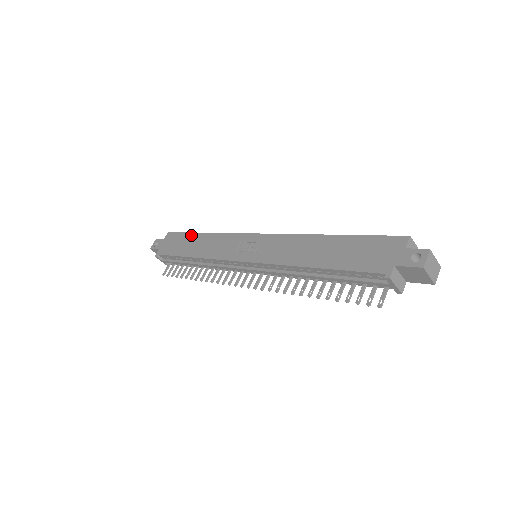
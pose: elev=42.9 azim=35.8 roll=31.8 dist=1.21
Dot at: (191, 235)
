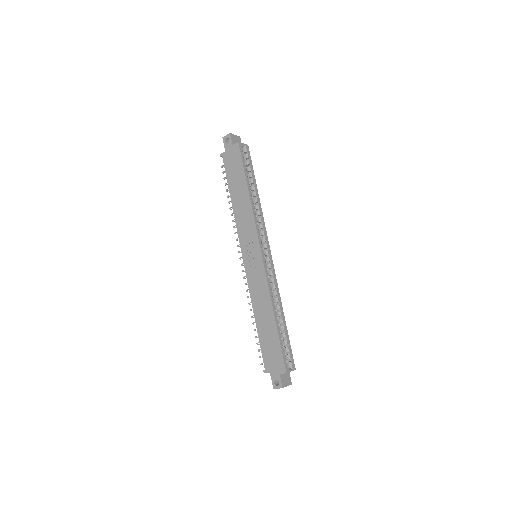
Dot at: (243, 178)
